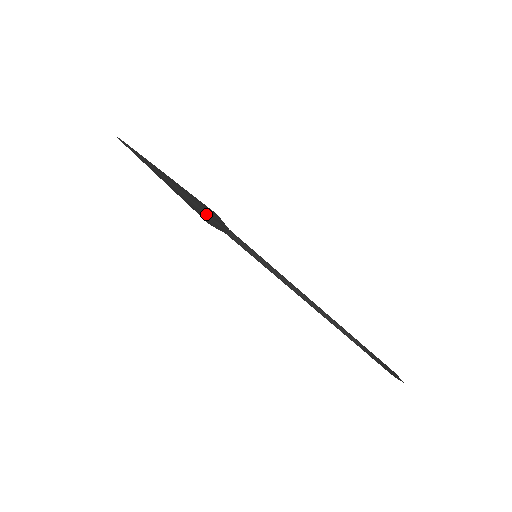
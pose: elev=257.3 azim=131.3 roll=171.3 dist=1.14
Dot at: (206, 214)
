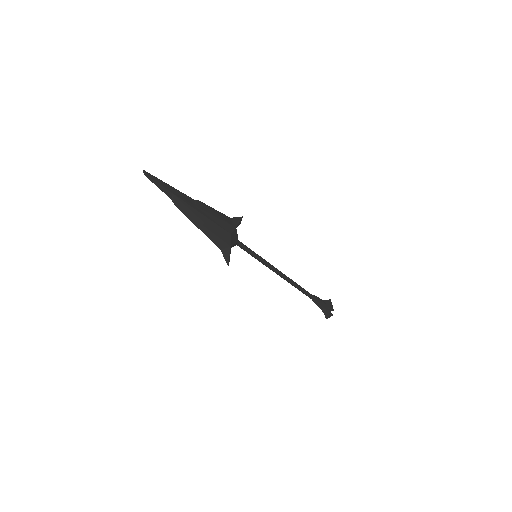
Dot at: occluded
